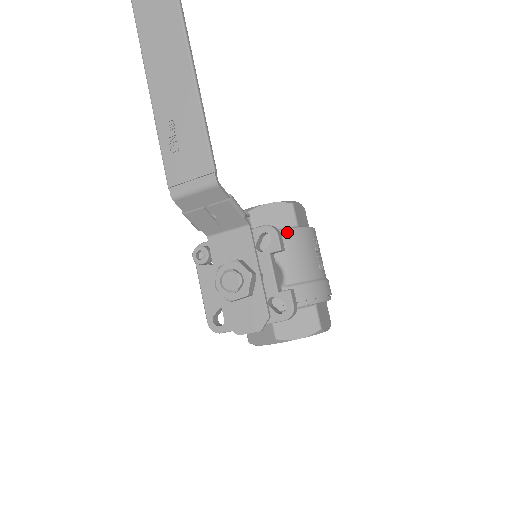
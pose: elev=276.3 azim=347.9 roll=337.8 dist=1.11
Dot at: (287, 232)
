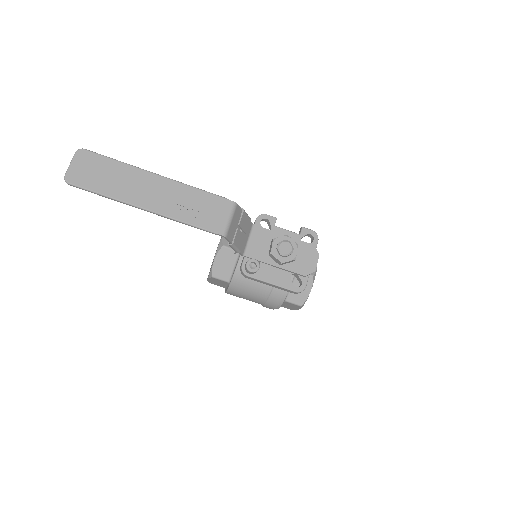
Dot at: occluded
